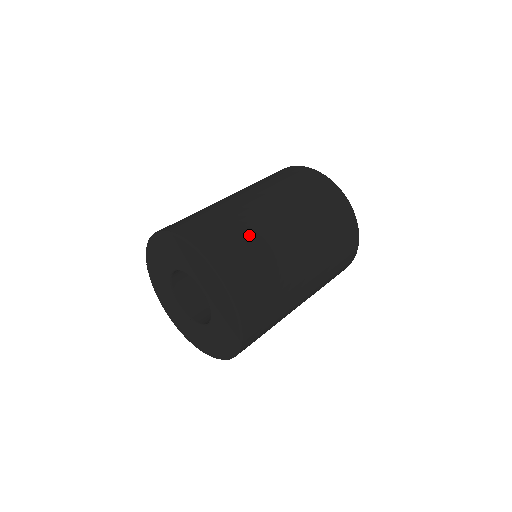
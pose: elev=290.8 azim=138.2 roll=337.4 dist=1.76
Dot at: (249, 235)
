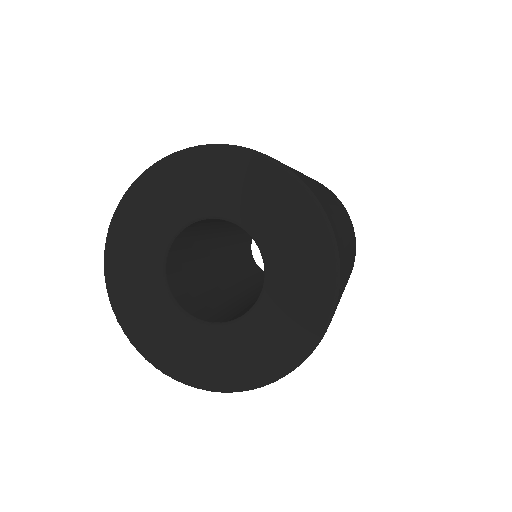
Dot at: occluded
